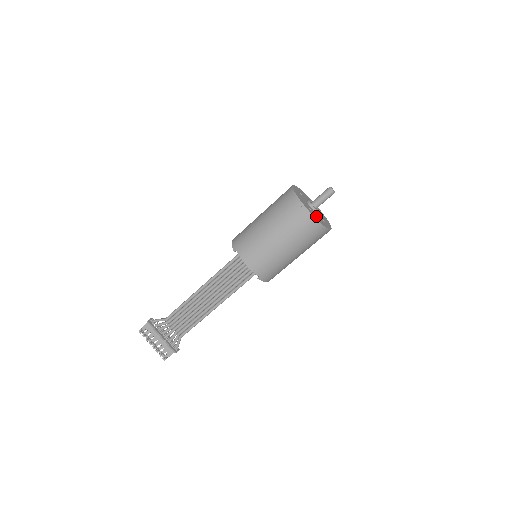
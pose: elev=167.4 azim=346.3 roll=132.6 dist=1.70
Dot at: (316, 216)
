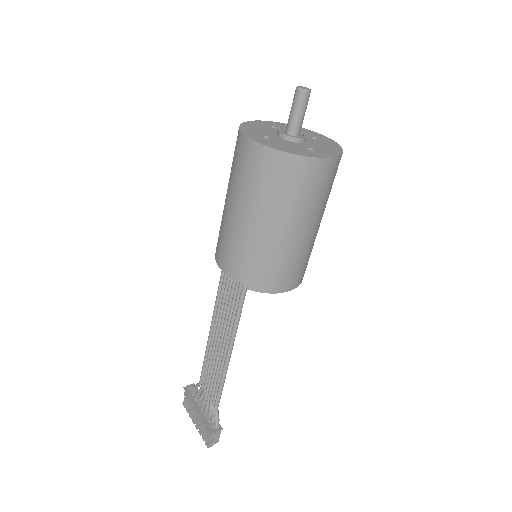
Dot at: (275, 143)
